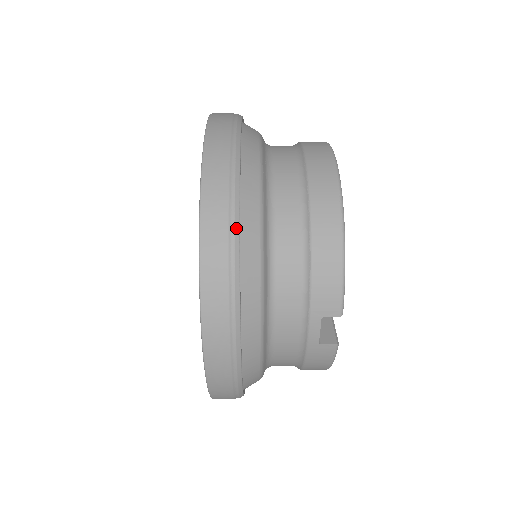
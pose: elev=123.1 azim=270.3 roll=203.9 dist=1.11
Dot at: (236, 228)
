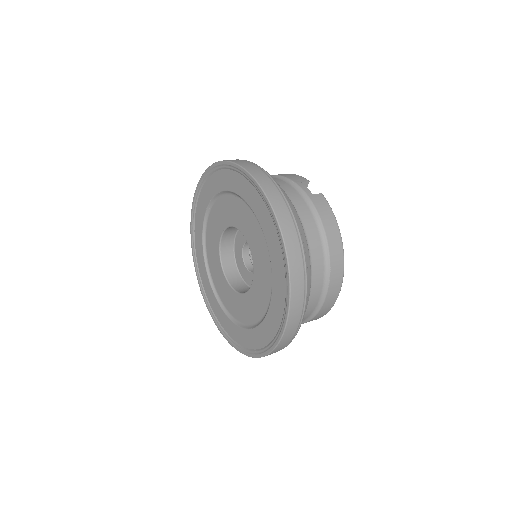
Dot at: occluded
